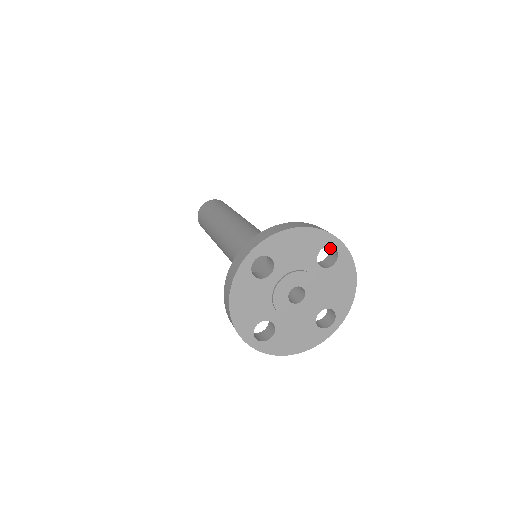
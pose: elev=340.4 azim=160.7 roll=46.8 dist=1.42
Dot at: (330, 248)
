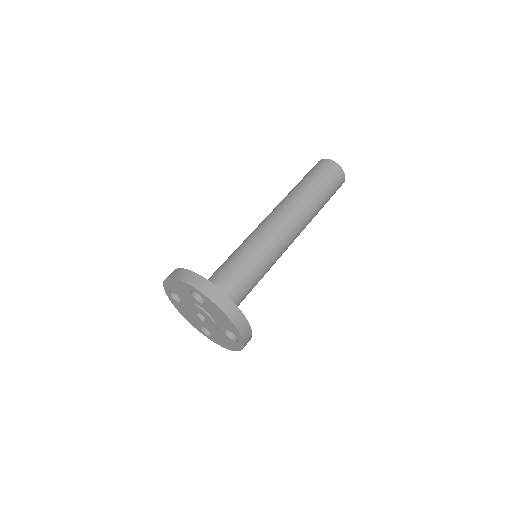
Dot at: occluded
